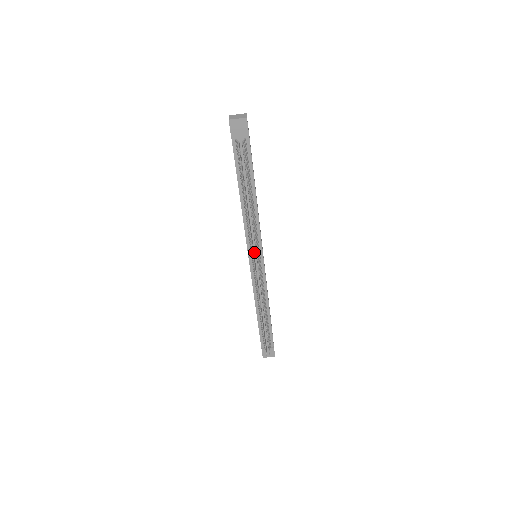
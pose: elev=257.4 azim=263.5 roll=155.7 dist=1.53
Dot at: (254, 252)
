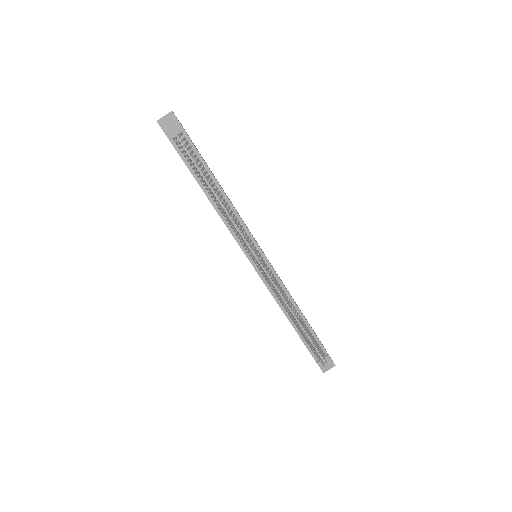
Dot at: (250, 250)
